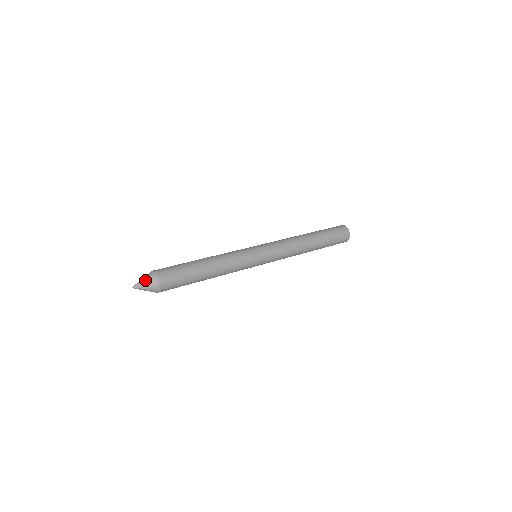
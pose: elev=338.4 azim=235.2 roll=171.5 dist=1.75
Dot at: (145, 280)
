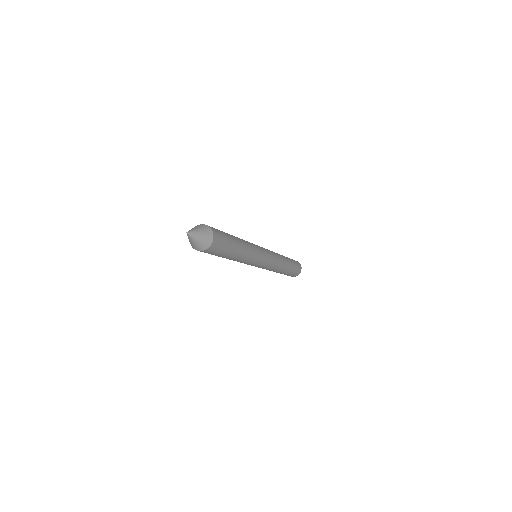
Dot at: occluded
